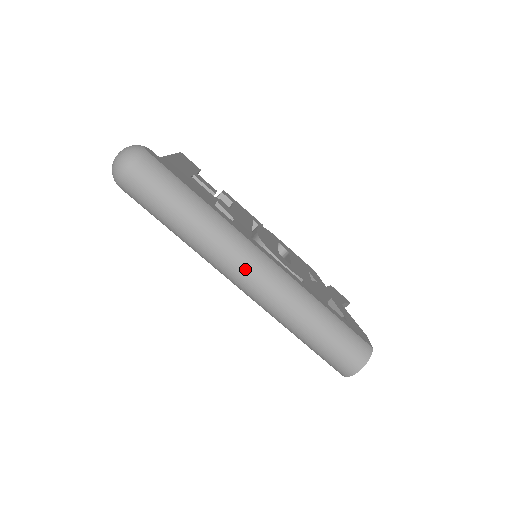
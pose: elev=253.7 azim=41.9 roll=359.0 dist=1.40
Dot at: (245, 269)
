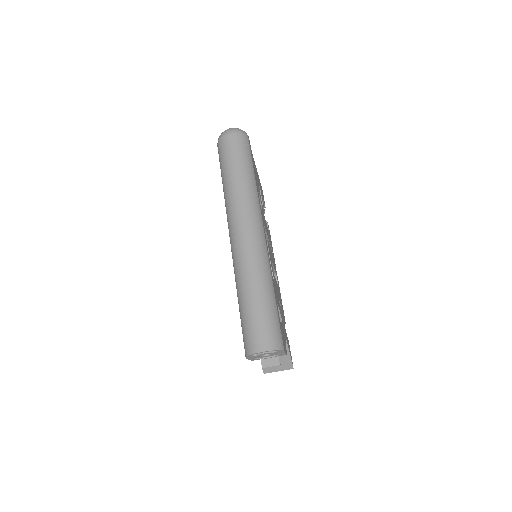
Dot at: (245, 224)
